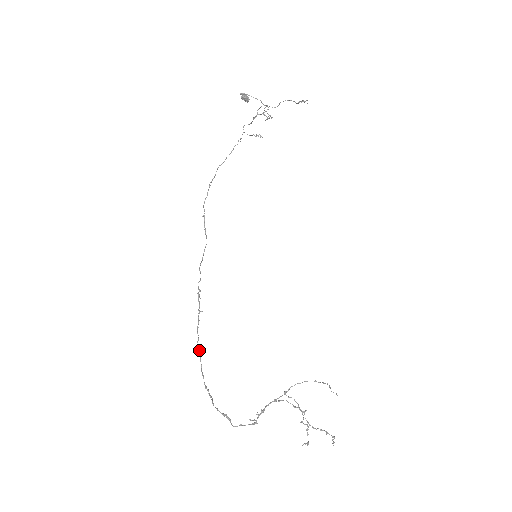
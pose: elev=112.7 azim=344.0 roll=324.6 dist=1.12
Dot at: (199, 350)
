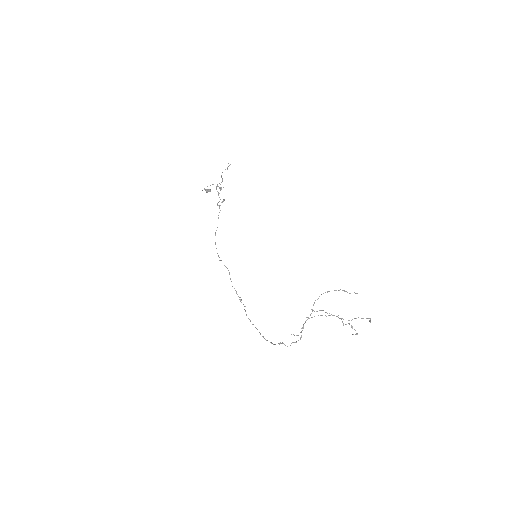
Dot at: occluded
